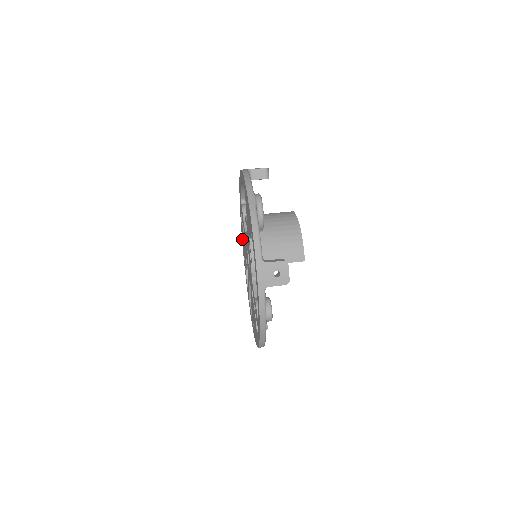
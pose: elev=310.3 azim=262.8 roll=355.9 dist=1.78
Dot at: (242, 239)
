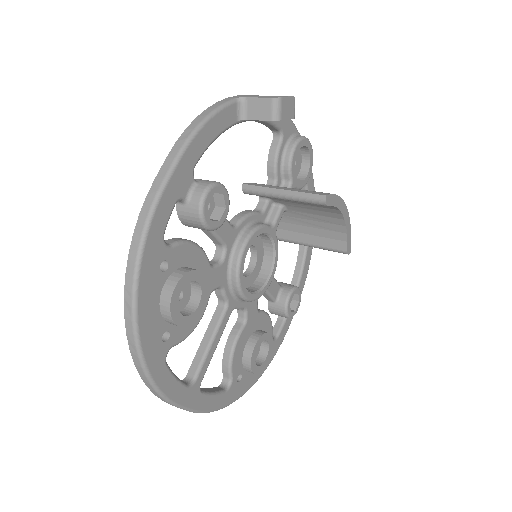
Dot at: occluded
